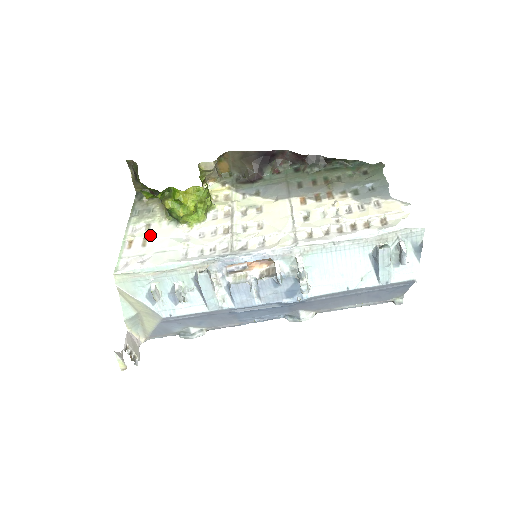
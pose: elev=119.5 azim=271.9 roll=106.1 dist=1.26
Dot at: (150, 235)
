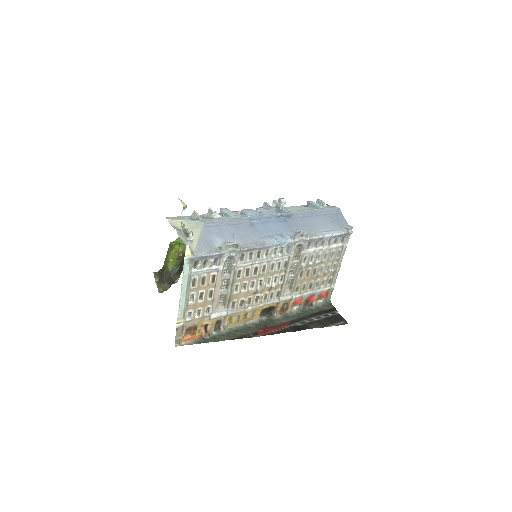
Dot at: occluded
